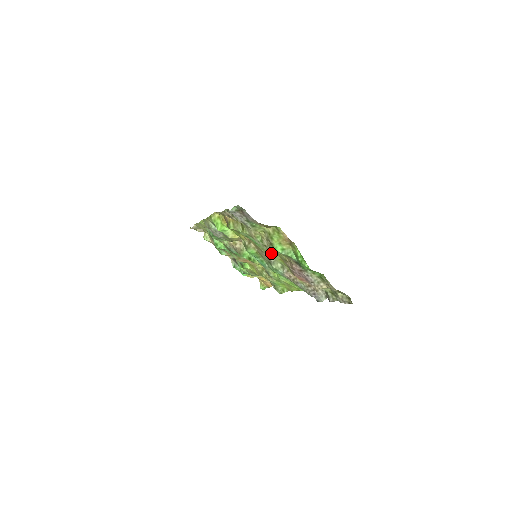
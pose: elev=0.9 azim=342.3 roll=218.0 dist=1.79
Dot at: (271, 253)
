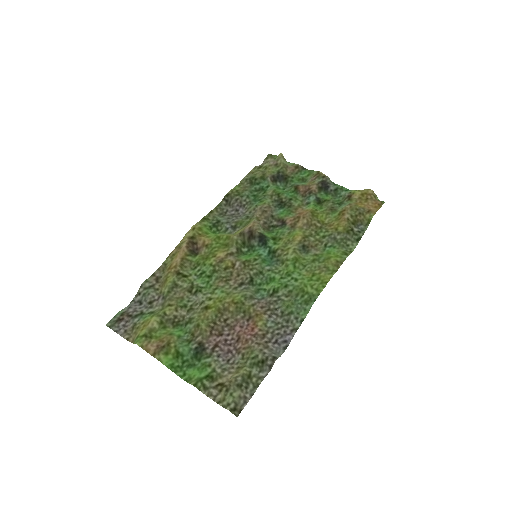
Dot at: (222, 294)
